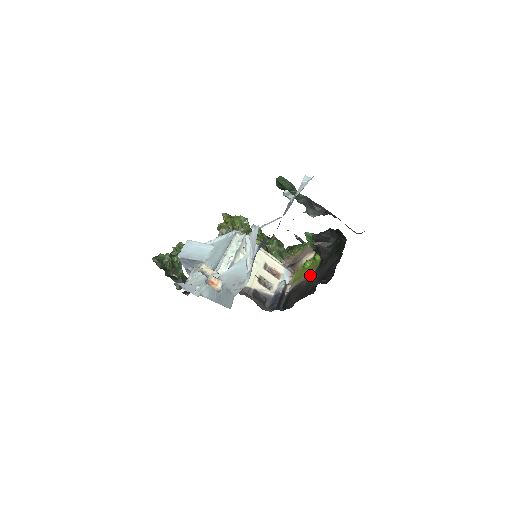
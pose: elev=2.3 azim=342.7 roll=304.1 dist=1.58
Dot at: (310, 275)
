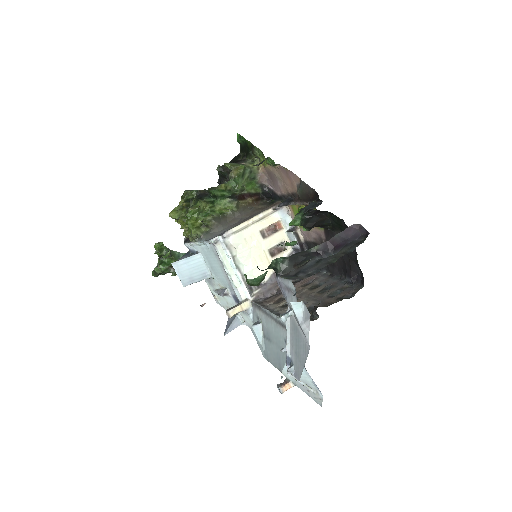
Dot at: (321, 237)
